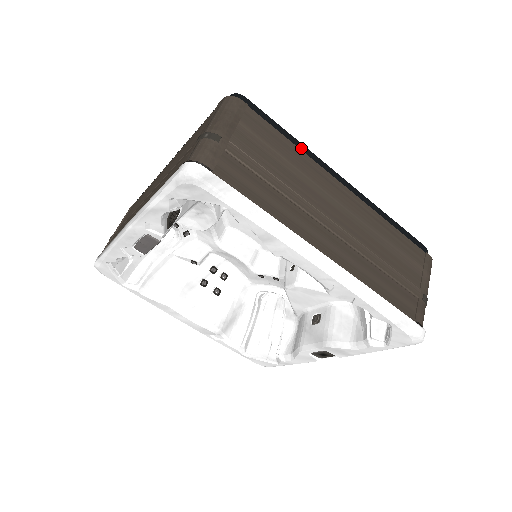
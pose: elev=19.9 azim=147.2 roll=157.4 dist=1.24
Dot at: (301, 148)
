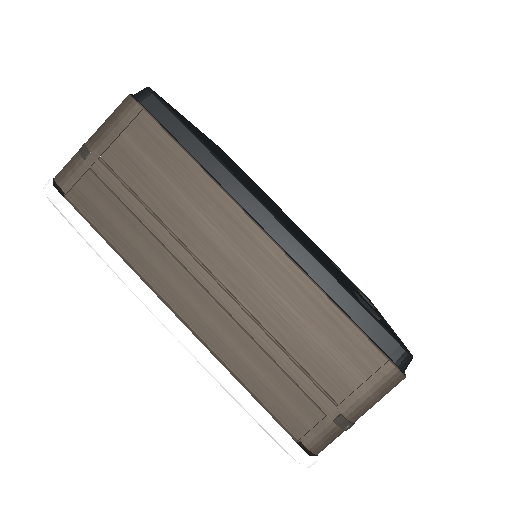
Dot at: (212, 169)
